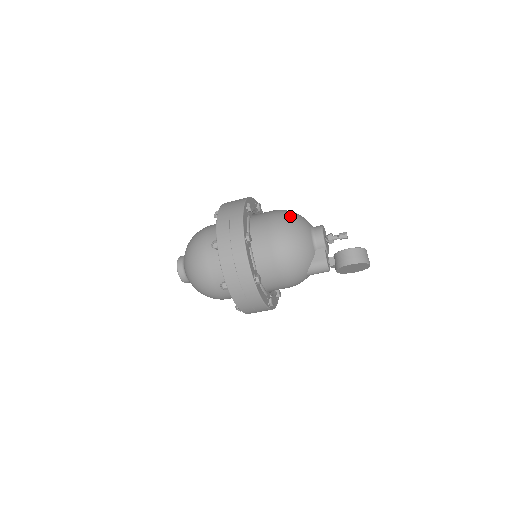
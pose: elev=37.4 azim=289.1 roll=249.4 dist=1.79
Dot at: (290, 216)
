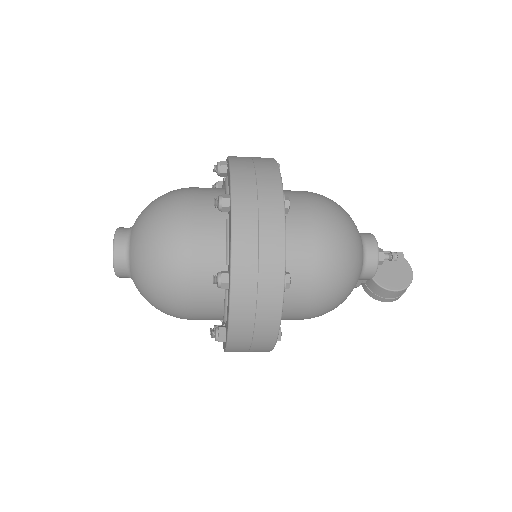
Dot at: (345, 277)
